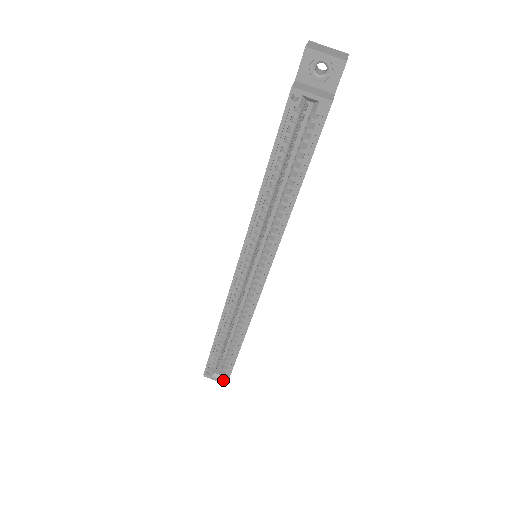
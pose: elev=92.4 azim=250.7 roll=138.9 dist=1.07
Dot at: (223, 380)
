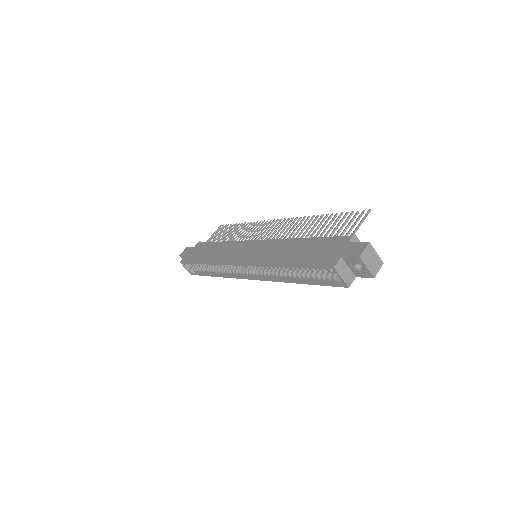
Dot at: (190, 272)
